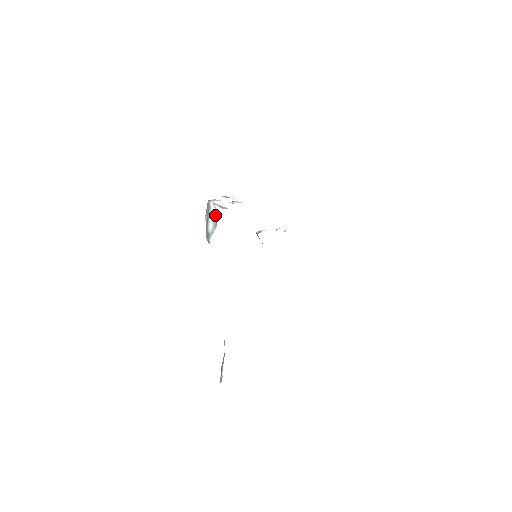
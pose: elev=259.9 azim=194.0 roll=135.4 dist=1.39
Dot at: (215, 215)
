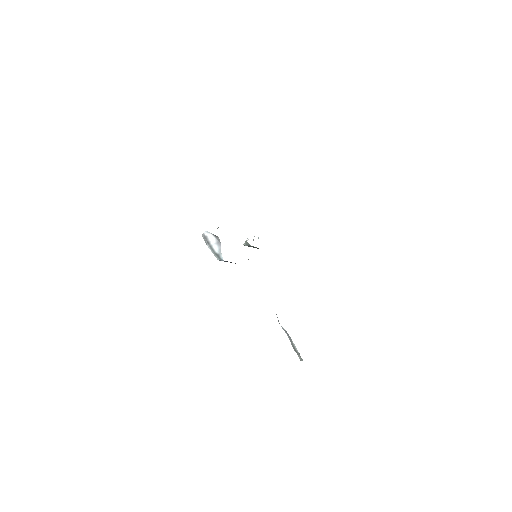
Dot at: (214, 237)
